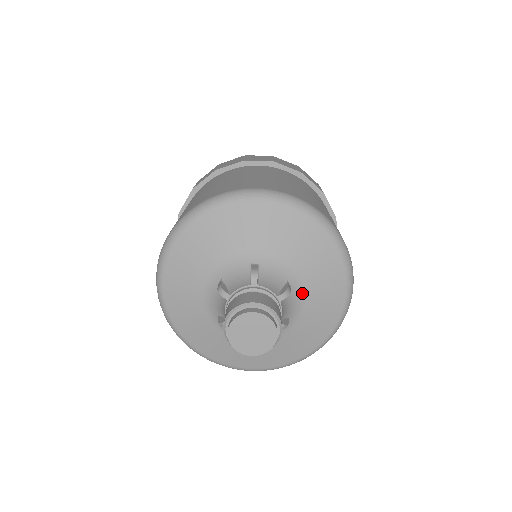
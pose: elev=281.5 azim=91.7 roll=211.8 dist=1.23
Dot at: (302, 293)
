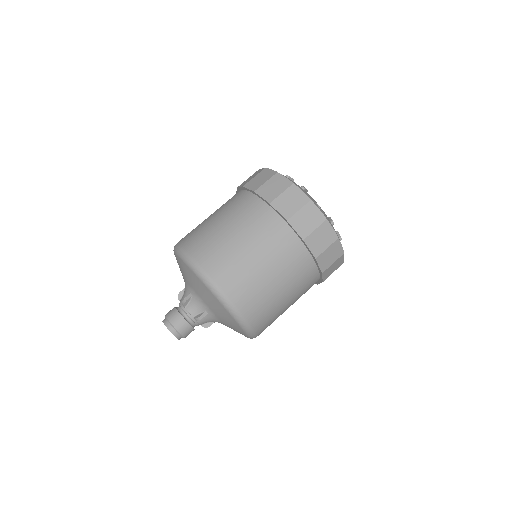
Dot at: occluded
